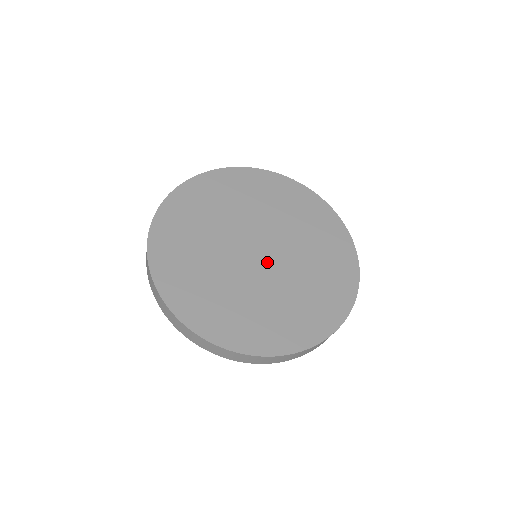
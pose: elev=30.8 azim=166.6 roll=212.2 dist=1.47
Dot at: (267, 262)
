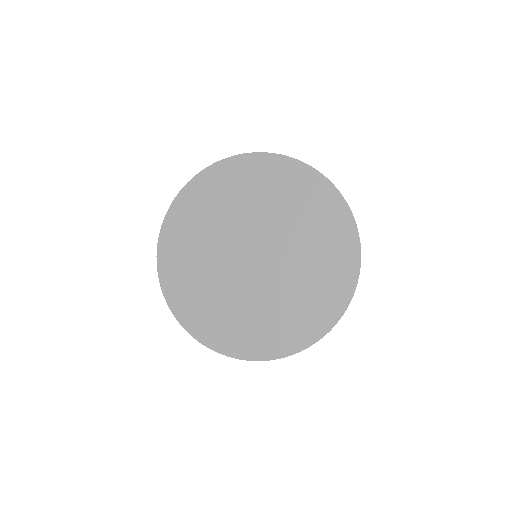
Dot at: (258, 269)
